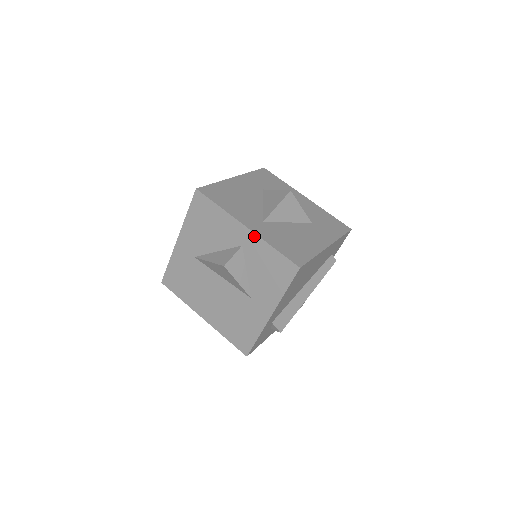
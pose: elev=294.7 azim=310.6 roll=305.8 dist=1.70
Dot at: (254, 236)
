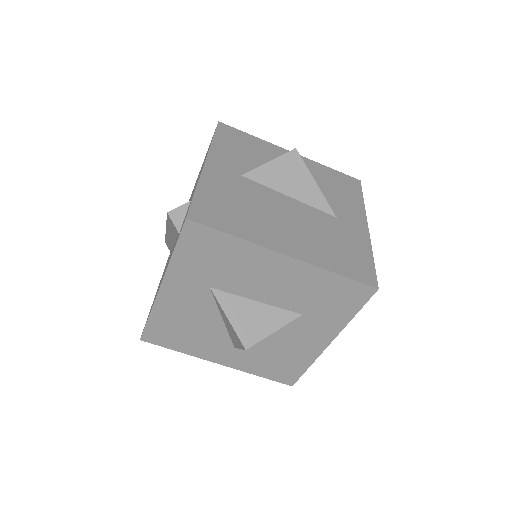
Dot at: (233, 365)
